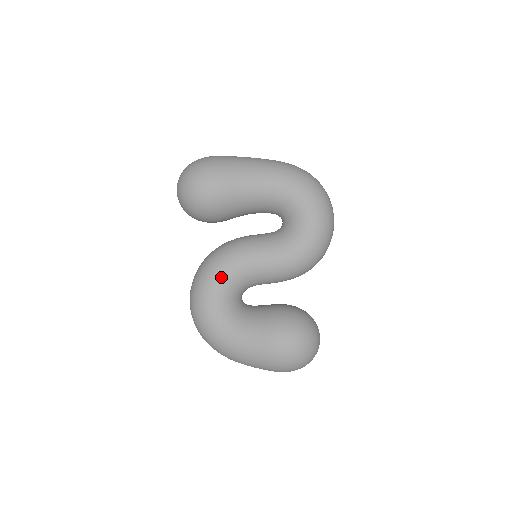
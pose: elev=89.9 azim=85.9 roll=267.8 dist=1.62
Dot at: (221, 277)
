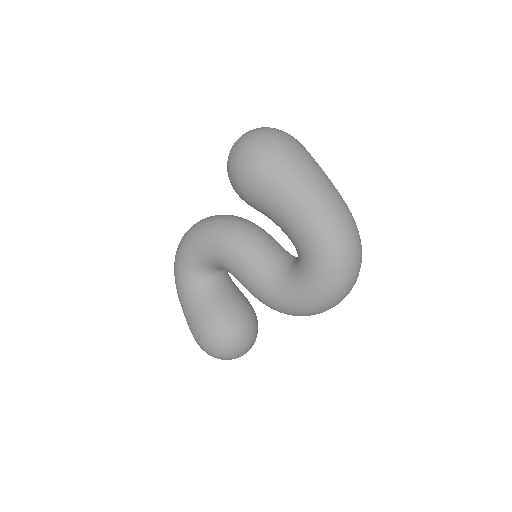
Dot at: (206, 249)
